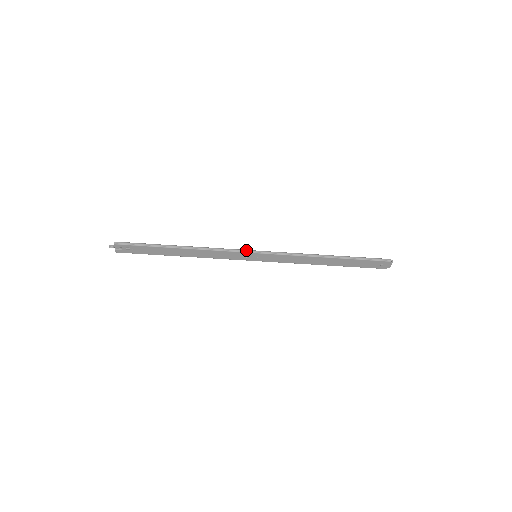
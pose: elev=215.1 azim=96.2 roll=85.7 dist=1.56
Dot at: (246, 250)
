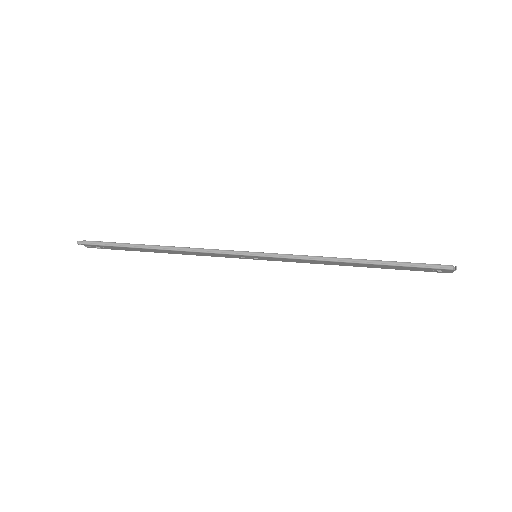
Dot at: (240, 252)
